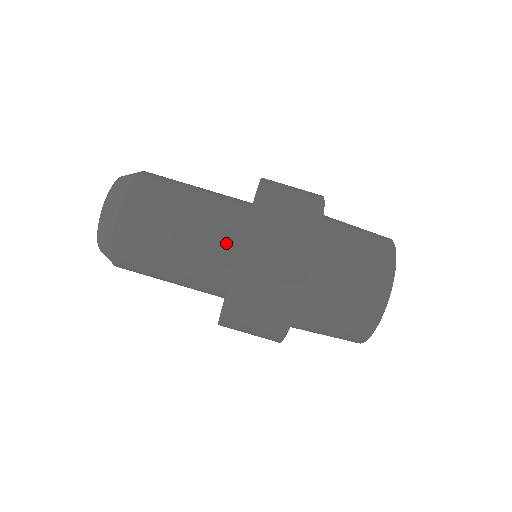
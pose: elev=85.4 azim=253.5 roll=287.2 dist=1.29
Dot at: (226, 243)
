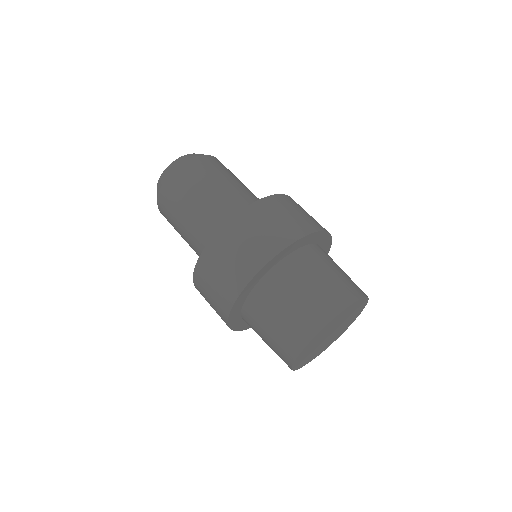
Dot at: occluded
